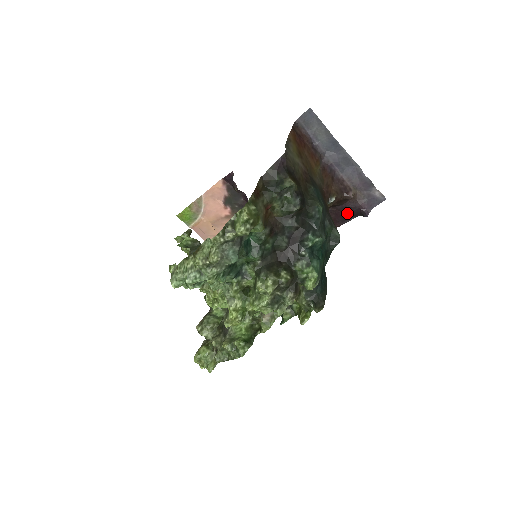
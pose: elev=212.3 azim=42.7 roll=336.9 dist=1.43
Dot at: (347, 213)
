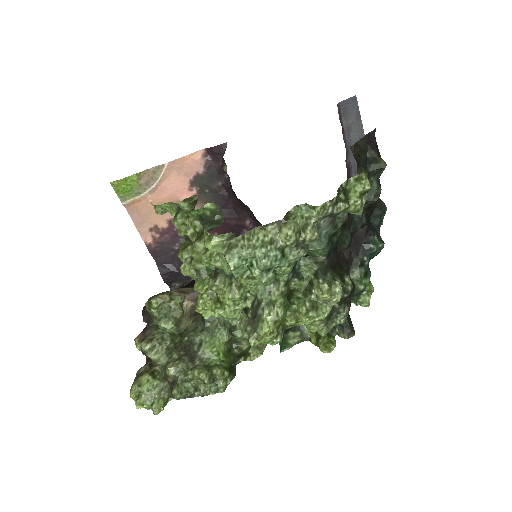
Dot at: occluded
